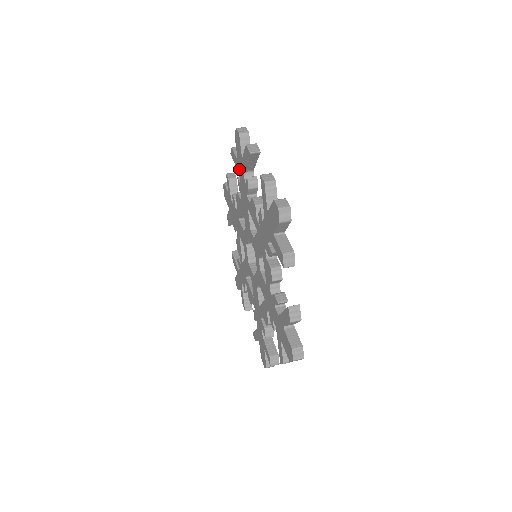
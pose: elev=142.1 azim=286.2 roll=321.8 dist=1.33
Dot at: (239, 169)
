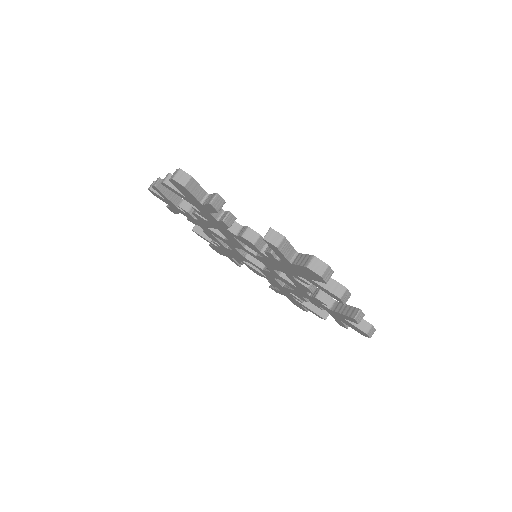
Dot at: (289, 266)
